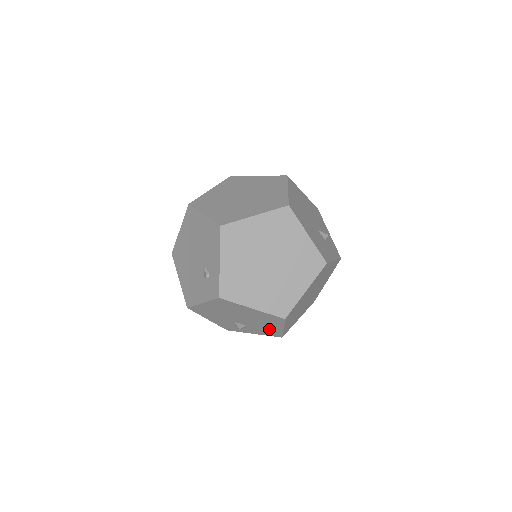
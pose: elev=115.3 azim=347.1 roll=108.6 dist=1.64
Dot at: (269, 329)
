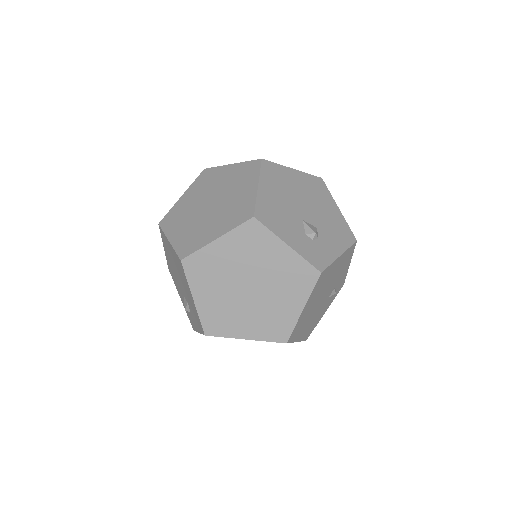
Dot at: (193, 307)
